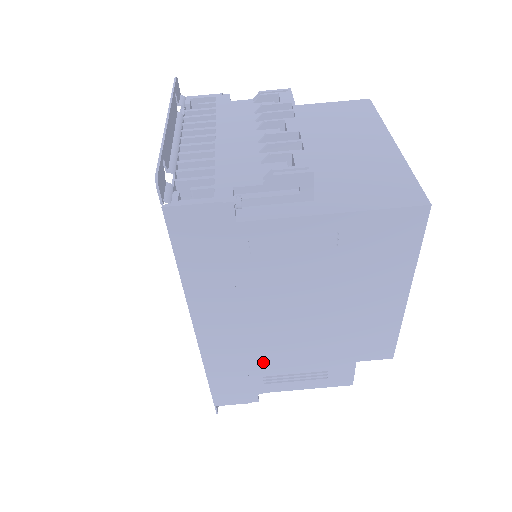
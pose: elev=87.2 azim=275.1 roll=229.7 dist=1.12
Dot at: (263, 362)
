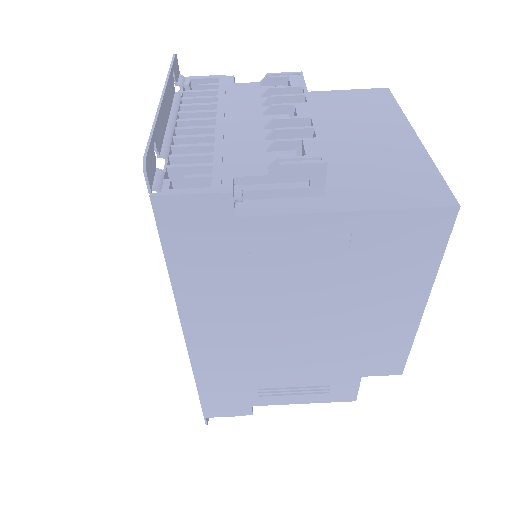
Dot at: (259, 373)
